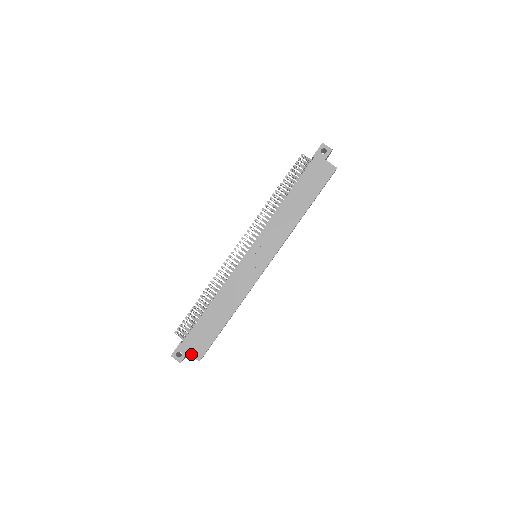
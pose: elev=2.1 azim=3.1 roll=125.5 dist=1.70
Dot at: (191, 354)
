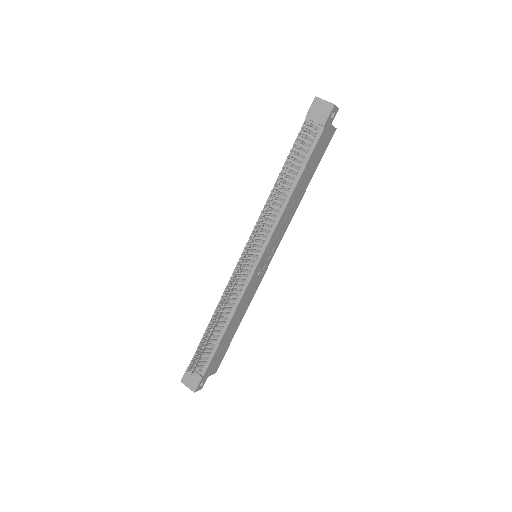
Dot at: (210, 375)
